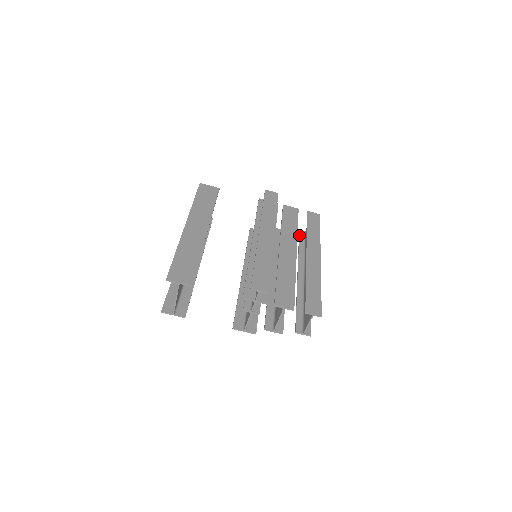
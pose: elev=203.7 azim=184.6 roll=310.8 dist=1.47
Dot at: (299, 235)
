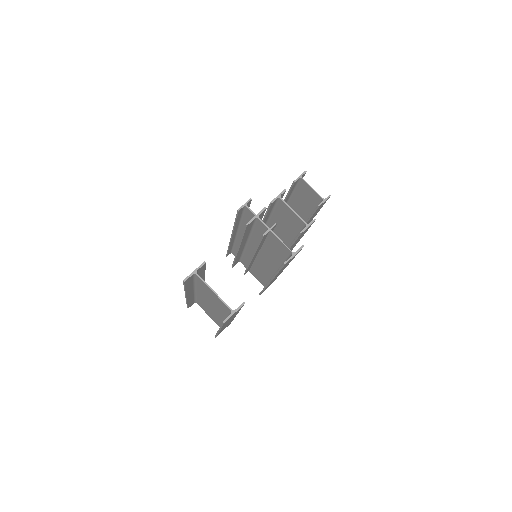
Dot at: occluded
